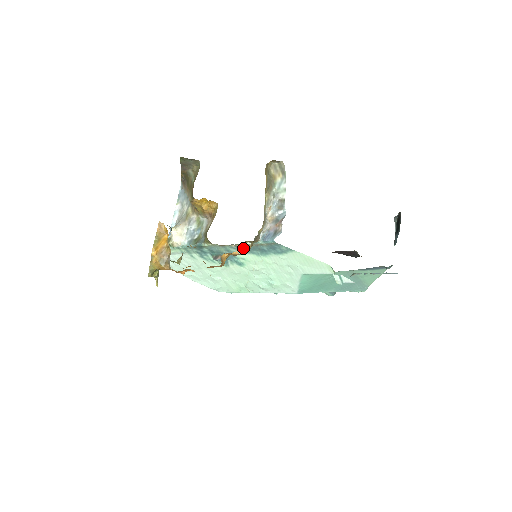
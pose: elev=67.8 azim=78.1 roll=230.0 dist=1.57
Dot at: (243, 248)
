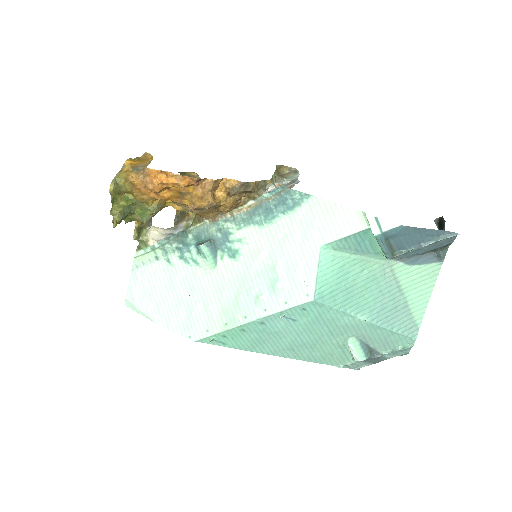
Dot at: (242, 217)
